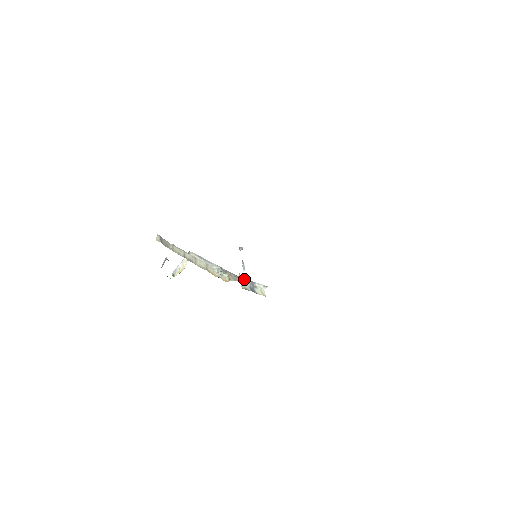
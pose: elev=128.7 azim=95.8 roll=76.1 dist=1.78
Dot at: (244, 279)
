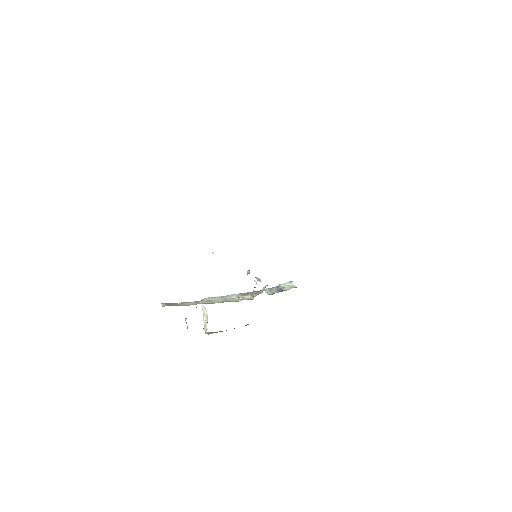
Dot at: (267, 289)
